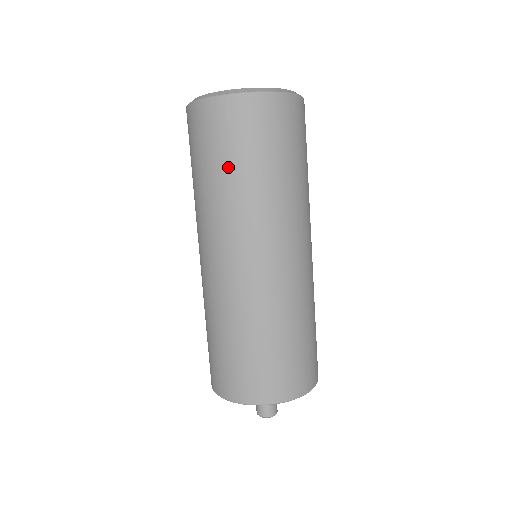
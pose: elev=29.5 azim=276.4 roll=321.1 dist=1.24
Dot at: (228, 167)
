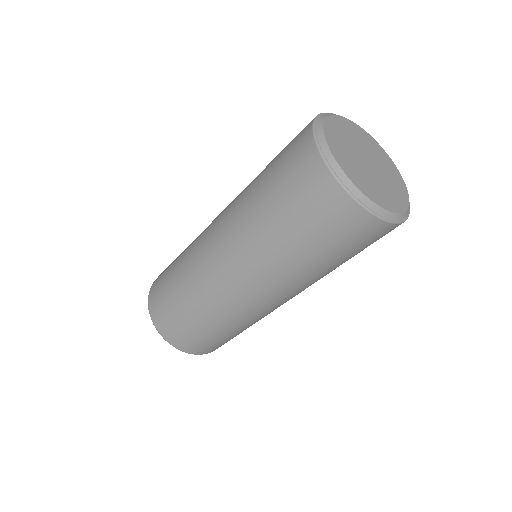
Dot at: (340, 262)
